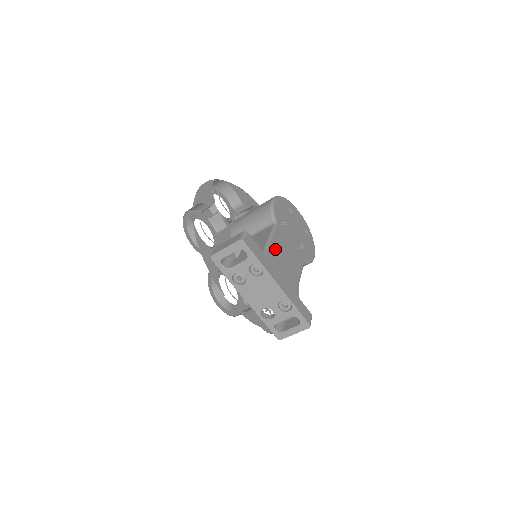
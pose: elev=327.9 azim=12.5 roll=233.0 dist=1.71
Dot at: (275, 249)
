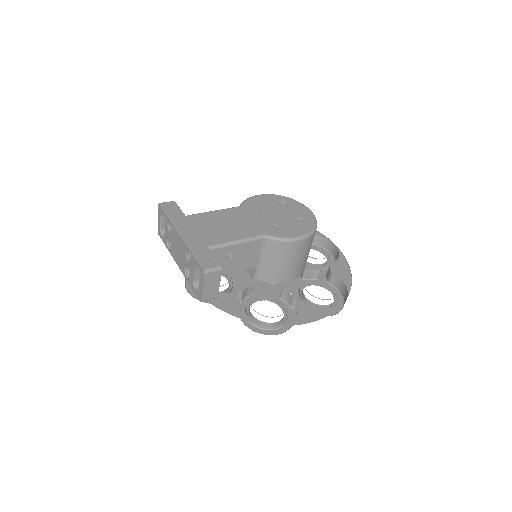
Dot at: (210, 217)
